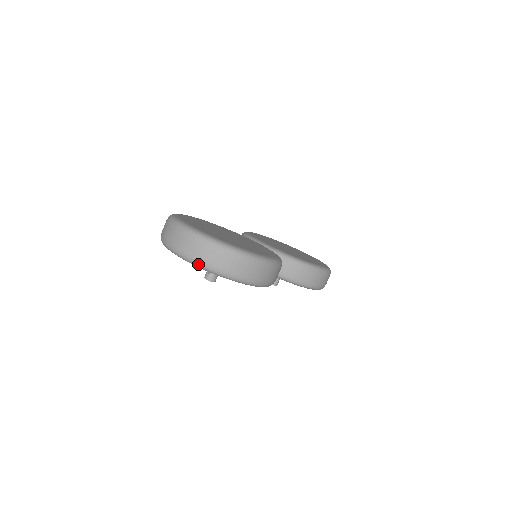
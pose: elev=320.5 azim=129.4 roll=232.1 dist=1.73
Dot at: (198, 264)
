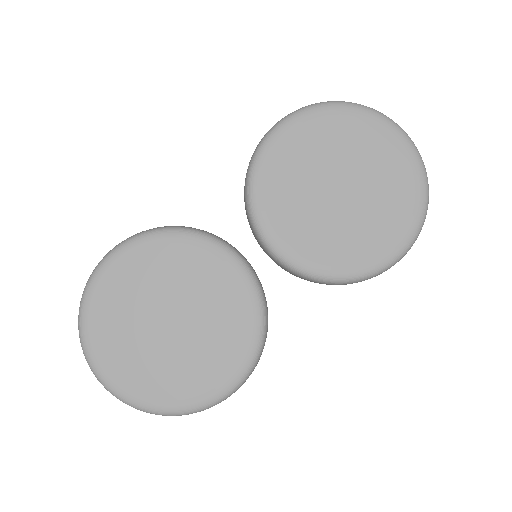
Dot at: occluded
